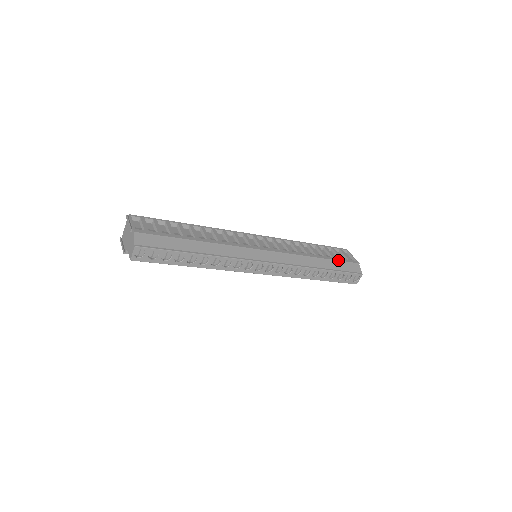
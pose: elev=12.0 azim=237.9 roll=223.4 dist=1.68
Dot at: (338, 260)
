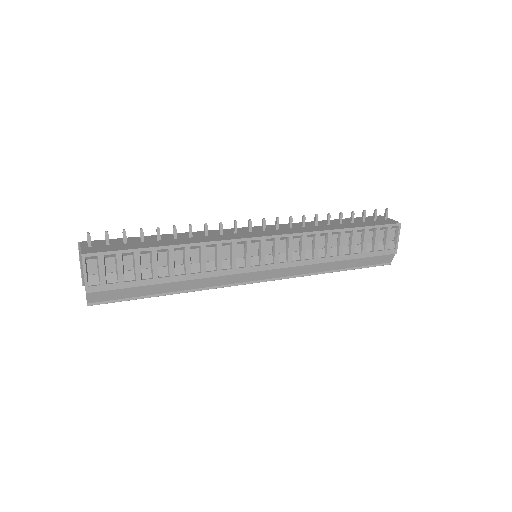
Dot at: (366, 257)
